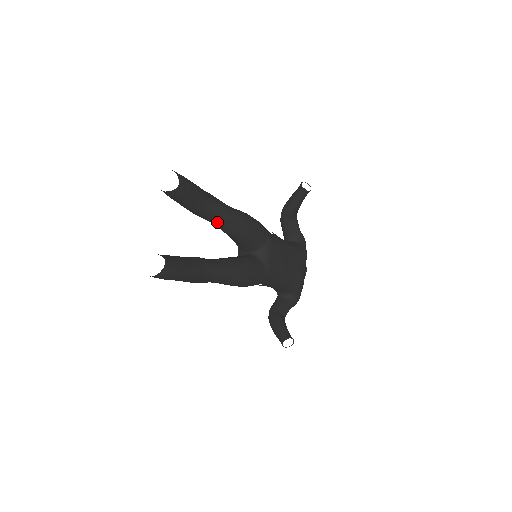
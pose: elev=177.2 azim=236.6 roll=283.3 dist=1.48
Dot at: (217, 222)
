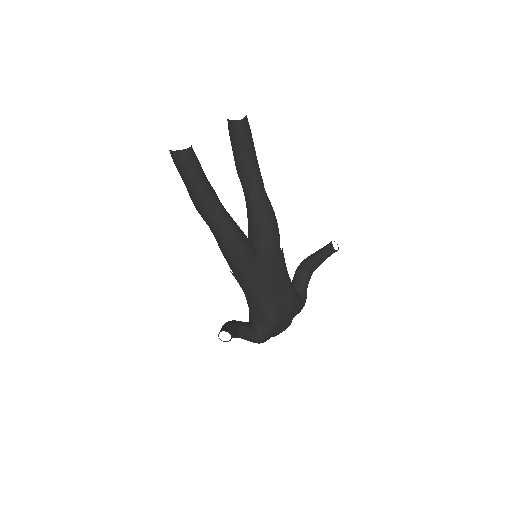
Dot at: (247, 187)
